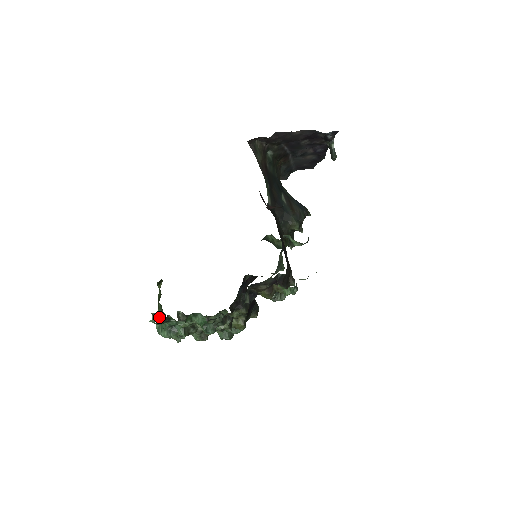
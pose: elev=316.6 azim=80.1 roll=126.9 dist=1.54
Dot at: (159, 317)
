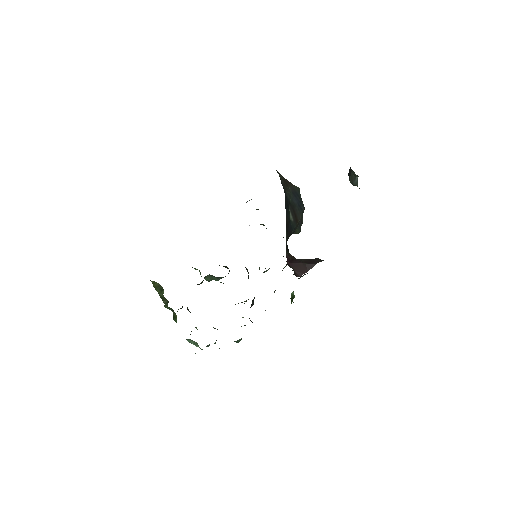
Dot at: occluded
